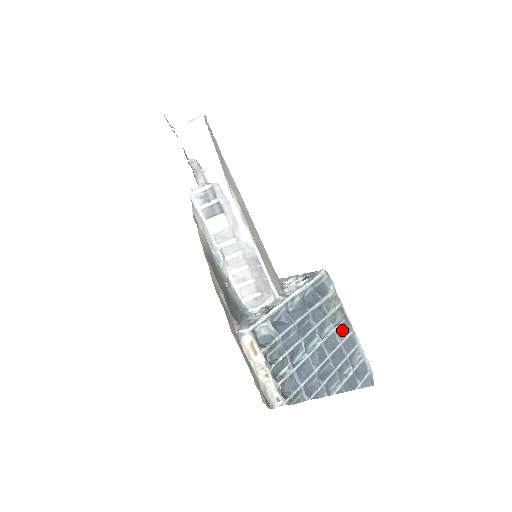
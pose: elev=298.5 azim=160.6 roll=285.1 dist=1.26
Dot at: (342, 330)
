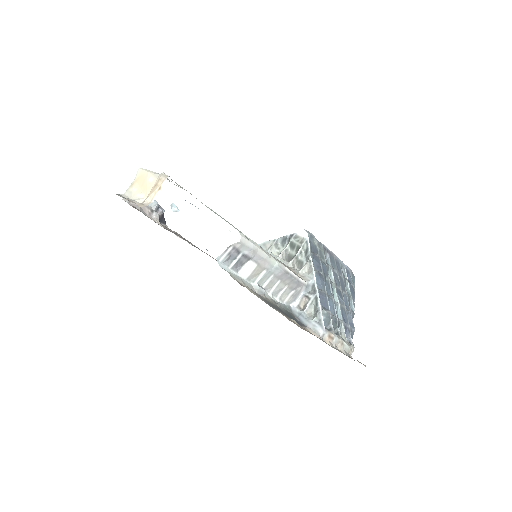
Dot at: (333, 263)
